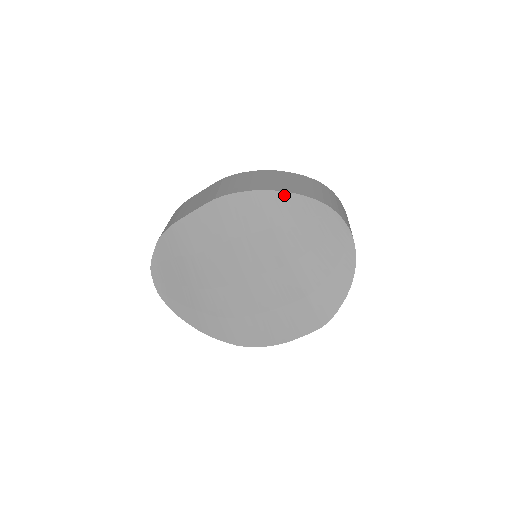
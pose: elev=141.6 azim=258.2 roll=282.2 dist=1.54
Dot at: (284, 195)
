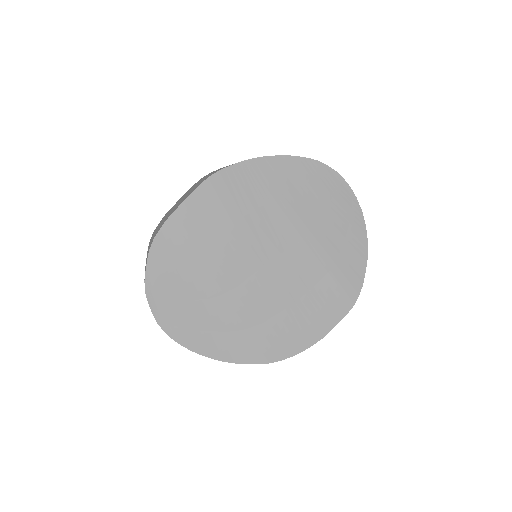
Dot at: (278, 159)
